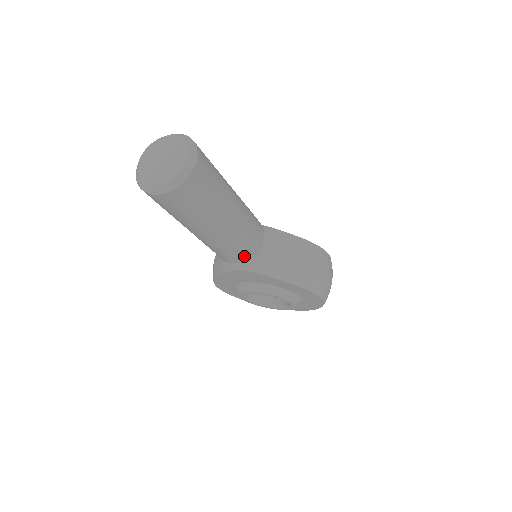
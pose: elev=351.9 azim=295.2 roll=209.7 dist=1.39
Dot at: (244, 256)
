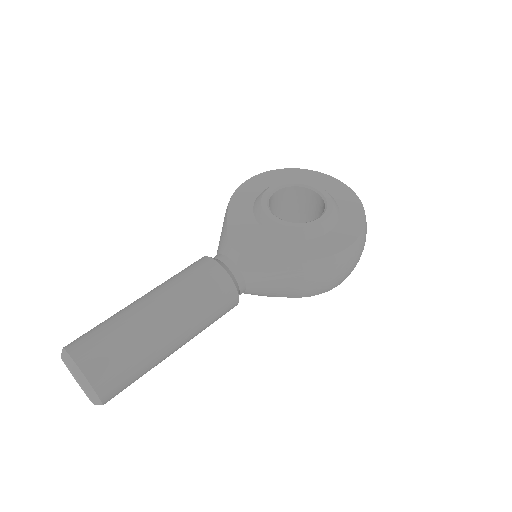
Dot at: occluded
